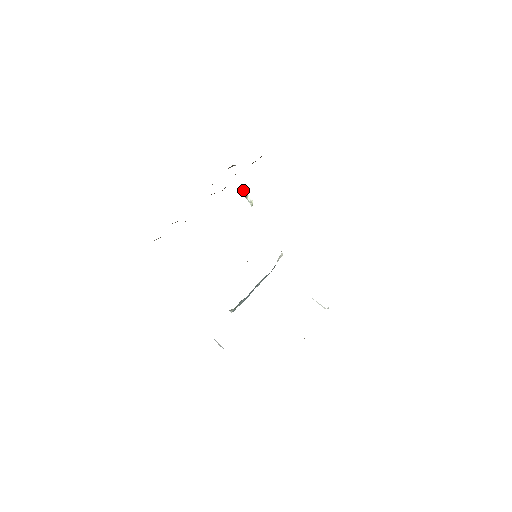
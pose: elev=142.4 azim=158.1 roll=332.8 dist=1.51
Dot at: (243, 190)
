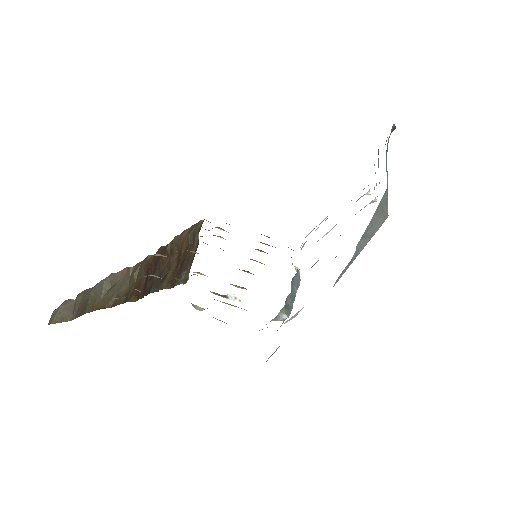
Dot at: occluded
